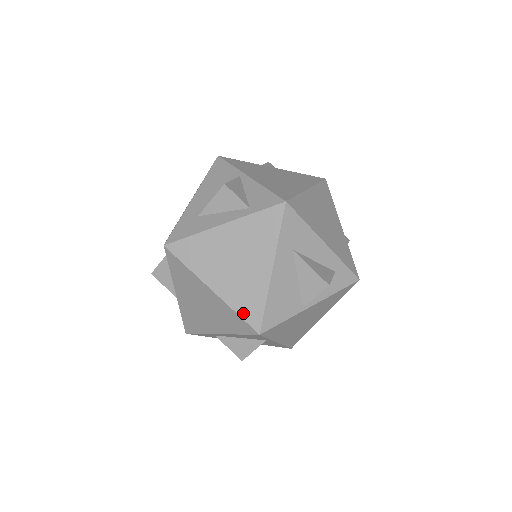
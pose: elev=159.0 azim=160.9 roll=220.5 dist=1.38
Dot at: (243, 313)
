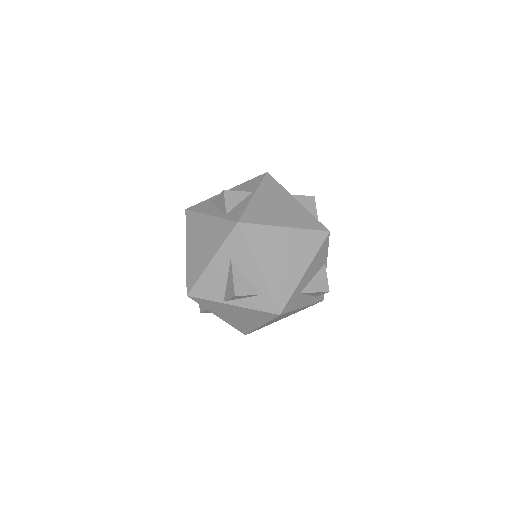
Dot at: (188, 276)
